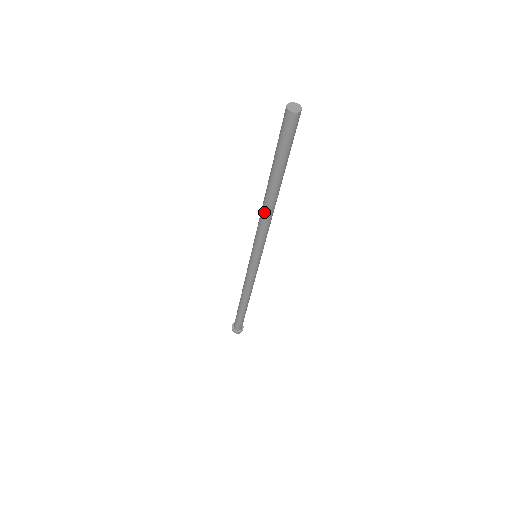
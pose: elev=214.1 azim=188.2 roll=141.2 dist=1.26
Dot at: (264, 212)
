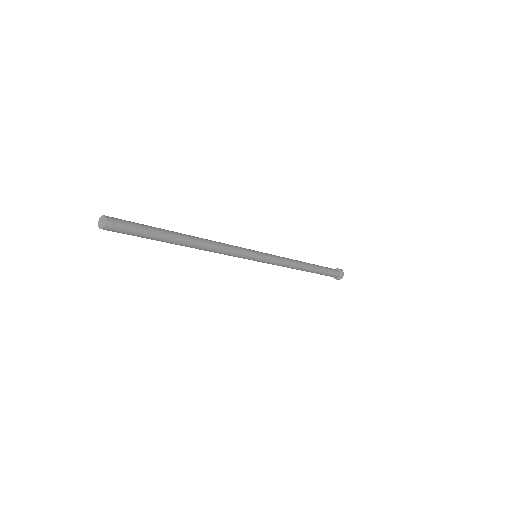
Dot at: occluded
